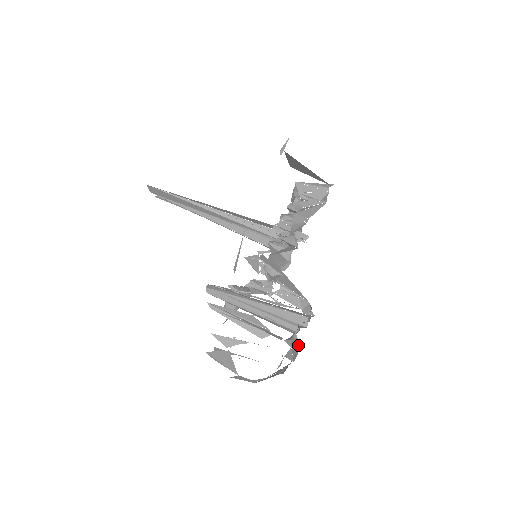
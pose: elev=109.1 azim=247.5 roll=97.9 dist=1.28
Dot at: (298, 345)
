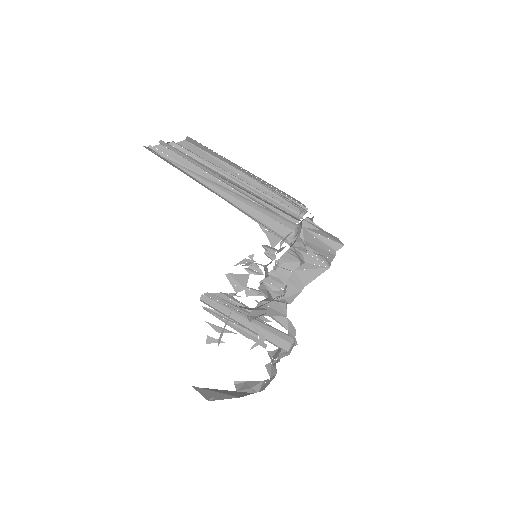
Dot at: (276, 370)
